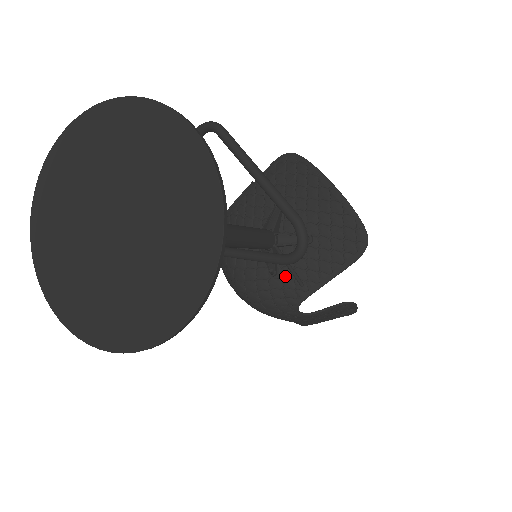
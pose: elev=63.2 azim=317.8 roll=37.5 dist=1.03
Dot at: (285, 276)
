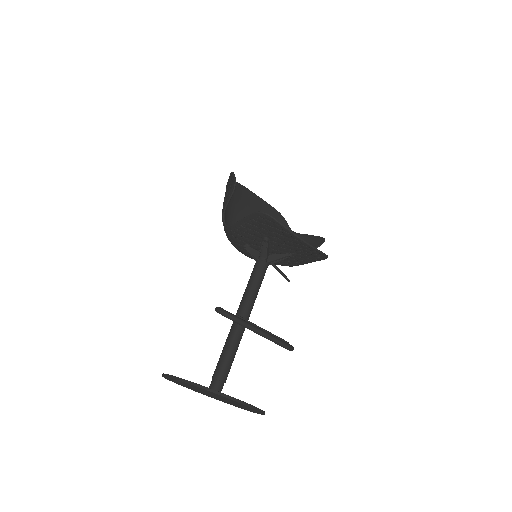
Dot at: (277, 262)
